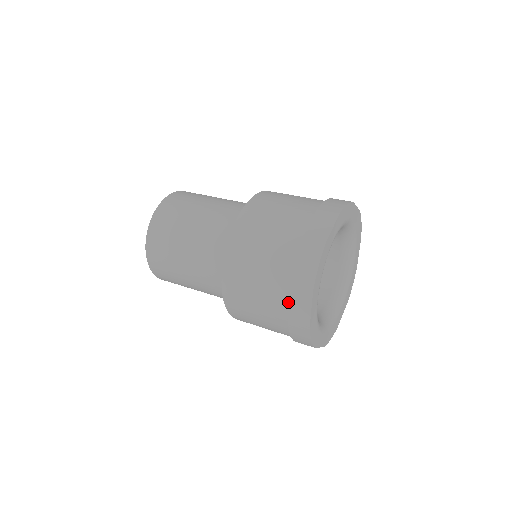
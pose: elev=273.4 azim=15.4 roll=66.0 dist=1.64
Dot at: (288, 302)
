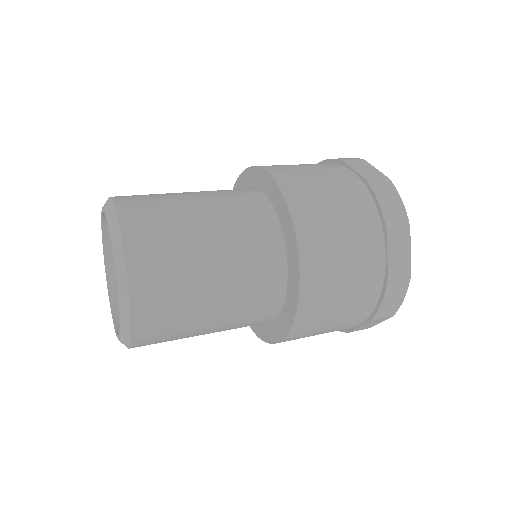
Dot at: (357, 326)
